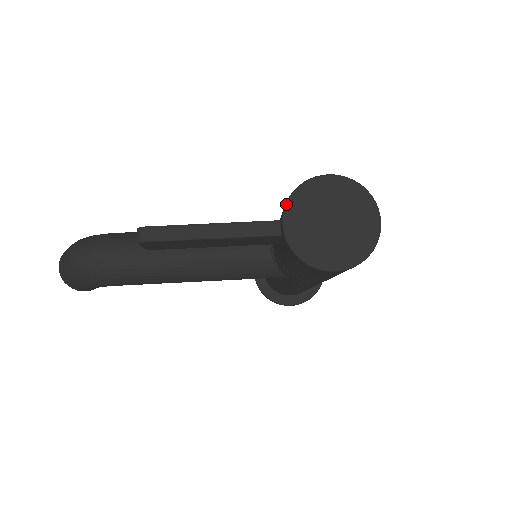
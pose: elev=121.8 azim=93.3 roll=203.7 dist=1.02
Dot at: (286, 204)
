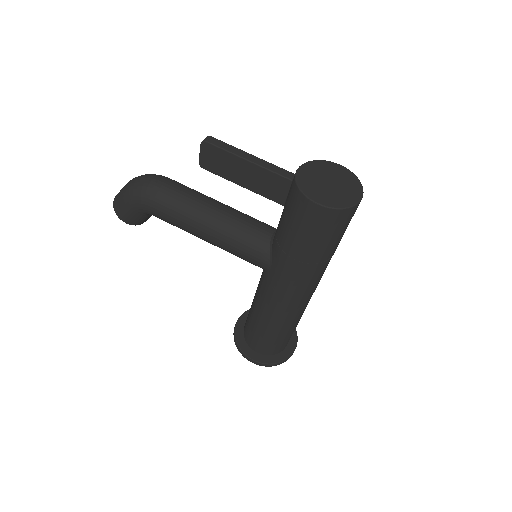
Dot at: (306, 162)
